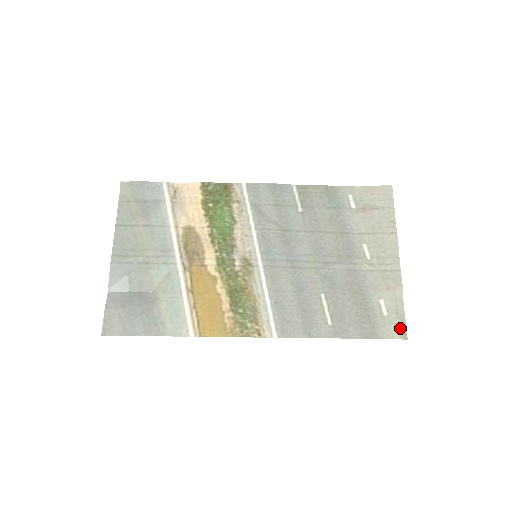
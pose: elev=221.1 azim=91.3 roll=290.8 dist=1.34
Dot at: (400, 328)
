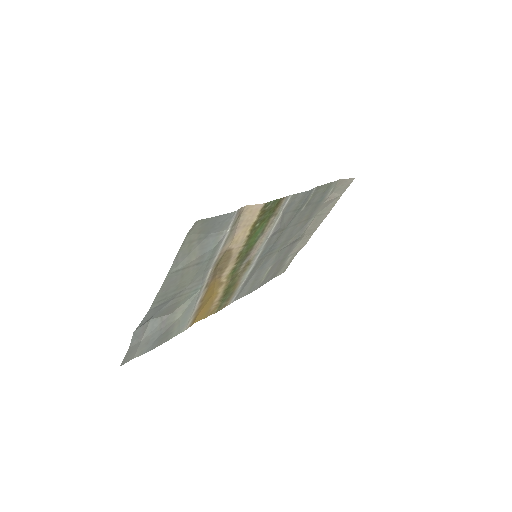
Dot at: (286, 268)
